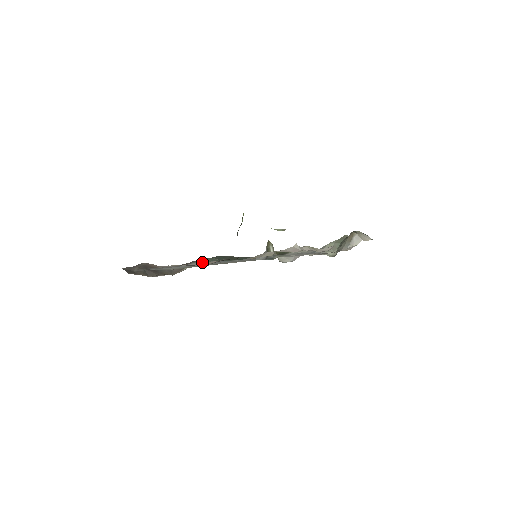
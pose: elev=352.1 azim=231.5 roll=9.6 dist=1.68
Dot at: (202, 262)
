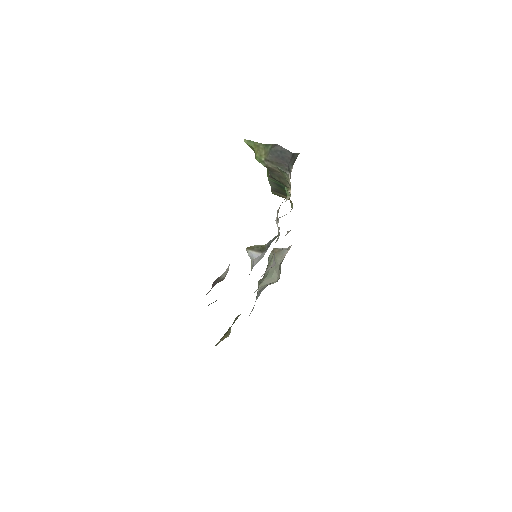
Dot at: occluded
